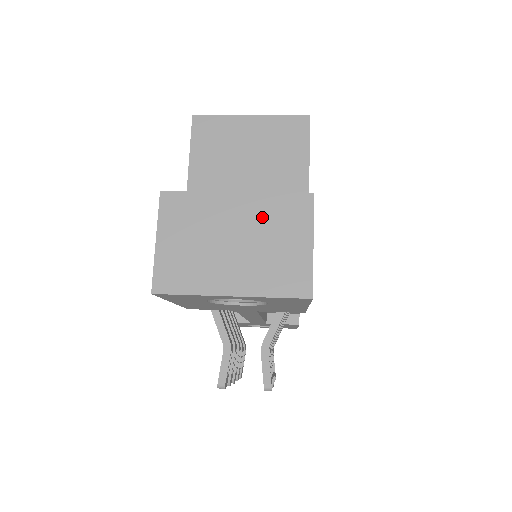
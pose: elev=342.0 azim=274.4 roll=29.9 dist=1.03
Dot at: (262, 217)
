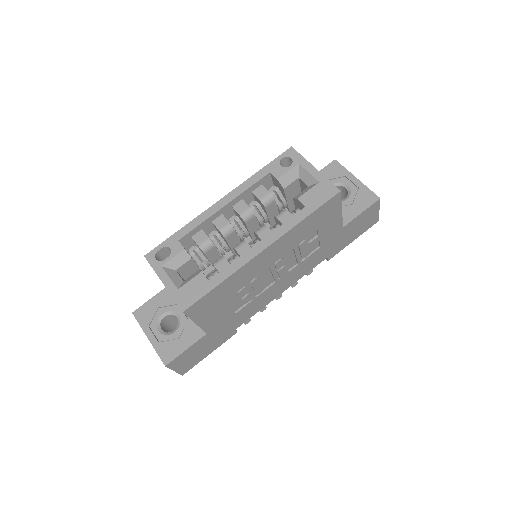
Dot at: occluded
